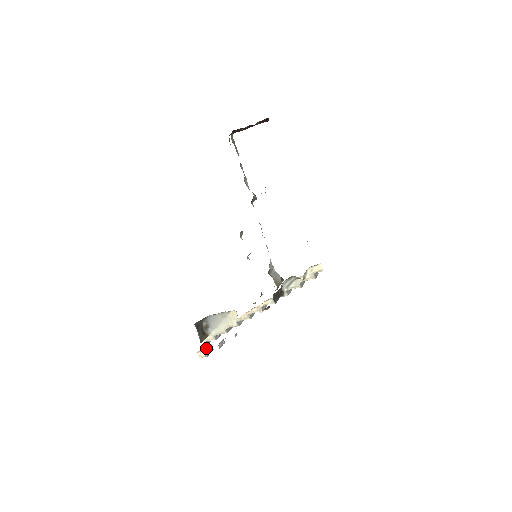
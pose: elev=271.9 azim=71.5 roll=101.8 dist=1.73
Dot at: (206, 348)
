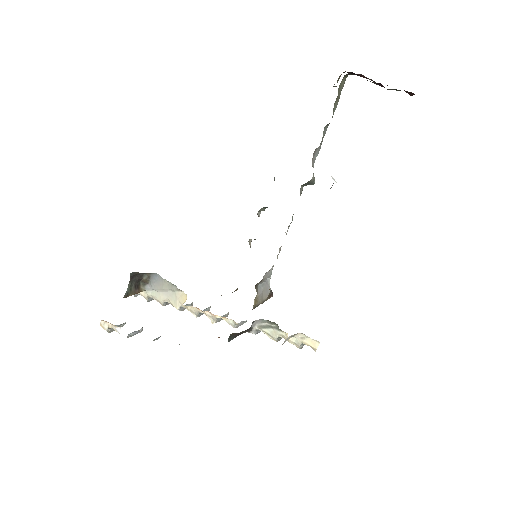
Dot at: (113, 325)
